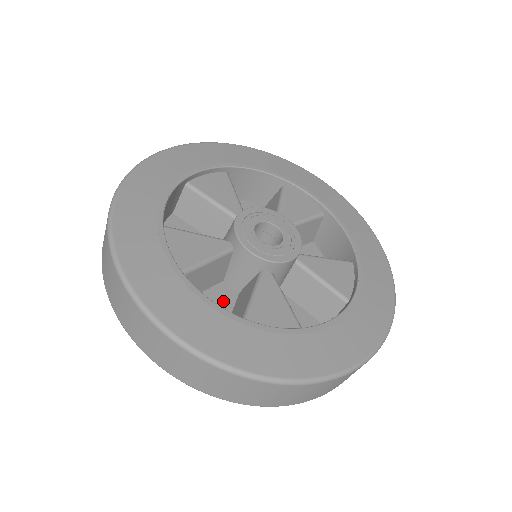
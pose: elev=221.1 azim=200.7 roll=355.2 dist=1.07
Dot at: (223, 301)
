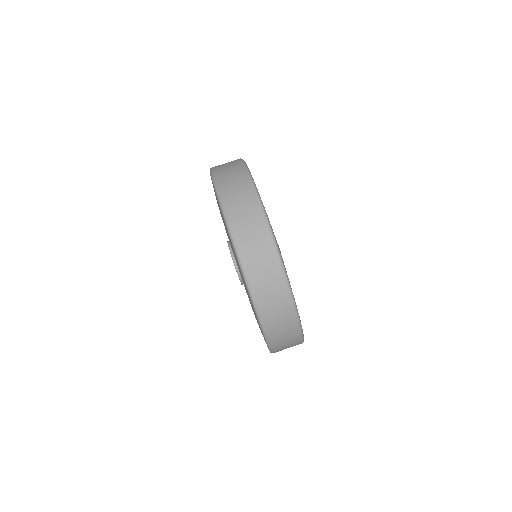
Dot at: occluded
